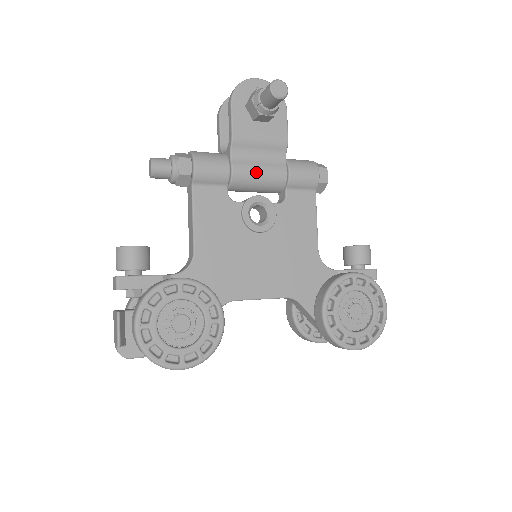
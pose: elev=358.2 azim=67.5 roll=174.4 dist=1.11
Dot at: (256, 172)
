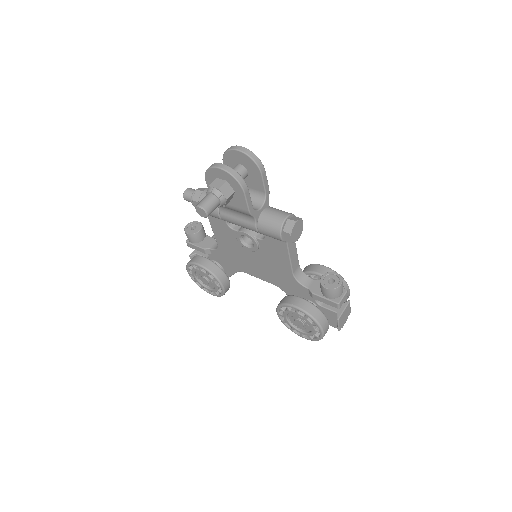
Dot at: (235, 222)
